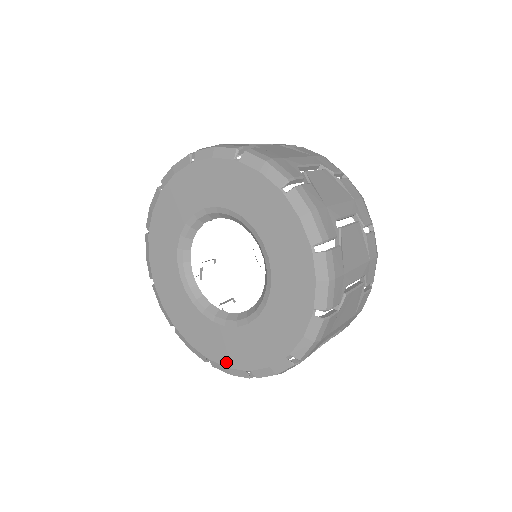
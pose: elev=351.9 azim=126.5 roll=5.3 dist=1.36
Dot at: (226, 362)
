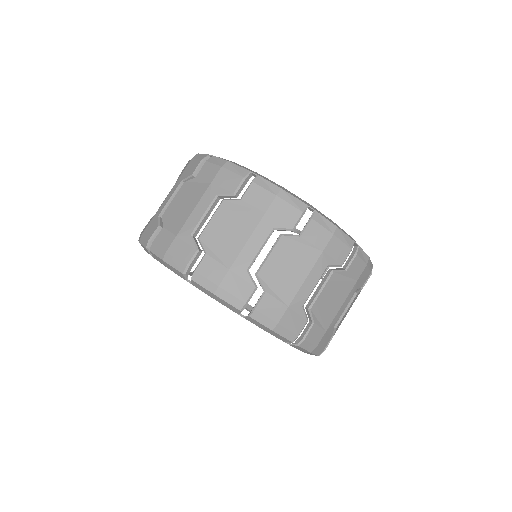
Dot at: occluded
